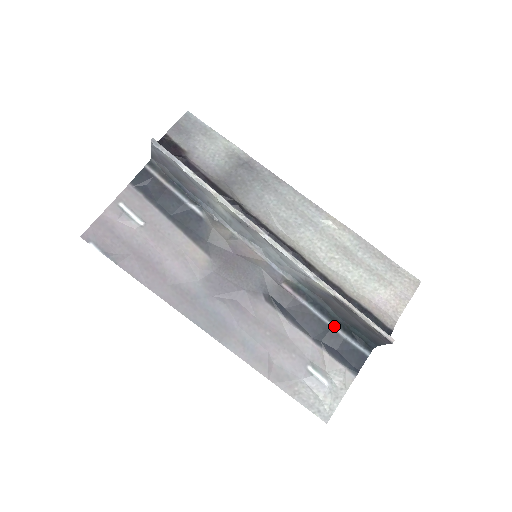
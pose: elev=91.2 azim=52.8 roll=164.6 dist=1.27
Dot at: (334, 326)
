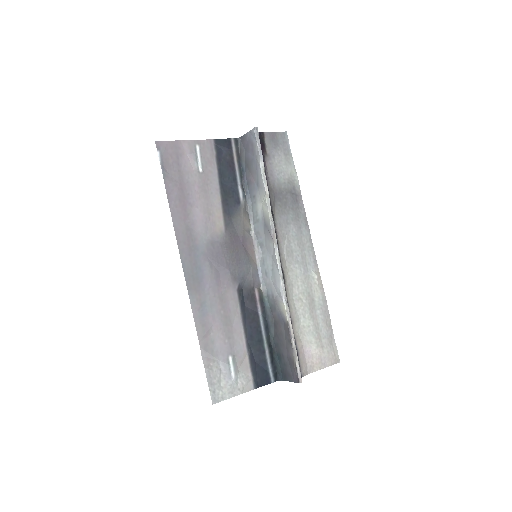
Dot at: (266, 344)
